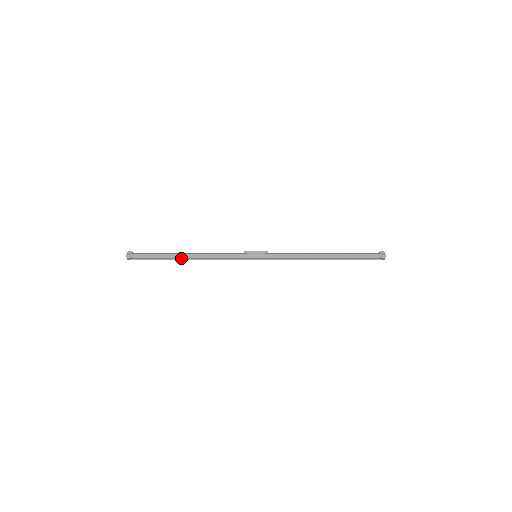
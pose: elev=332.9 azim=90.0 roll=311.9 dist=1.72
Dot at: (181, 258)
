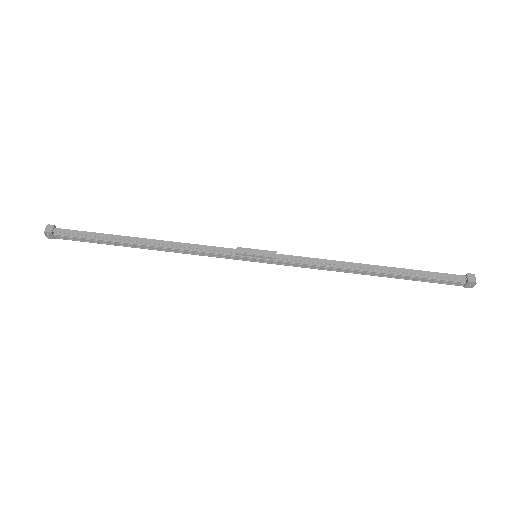
Dot at: (134, 247)
